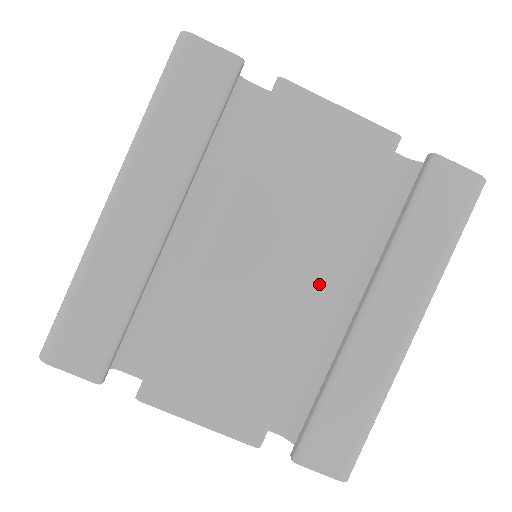
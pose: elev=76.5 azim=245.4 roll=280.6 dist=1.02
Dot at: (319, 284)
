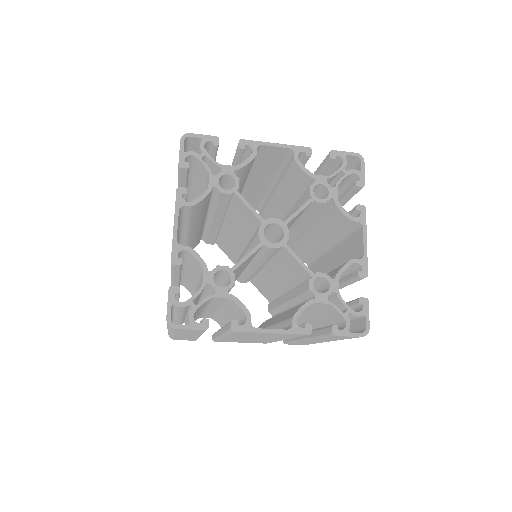
Dot at: occluded
